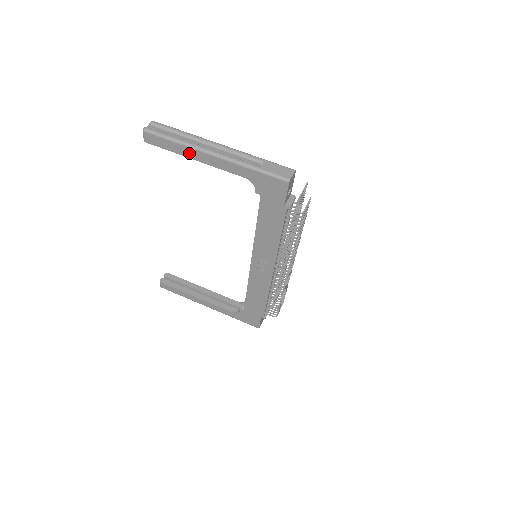
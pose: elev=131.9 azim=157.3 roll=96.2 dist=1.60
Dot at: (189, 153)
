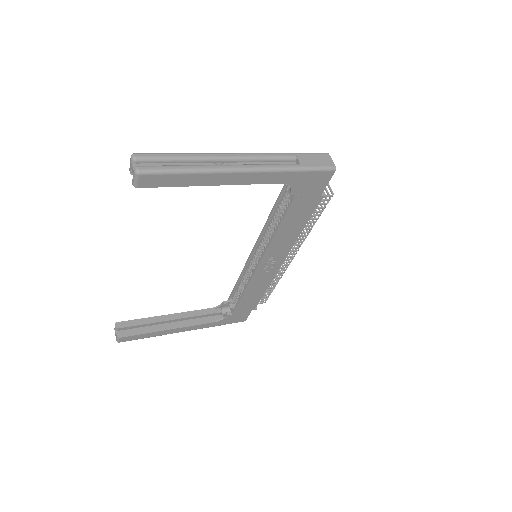
Dot at: (209, 180)
